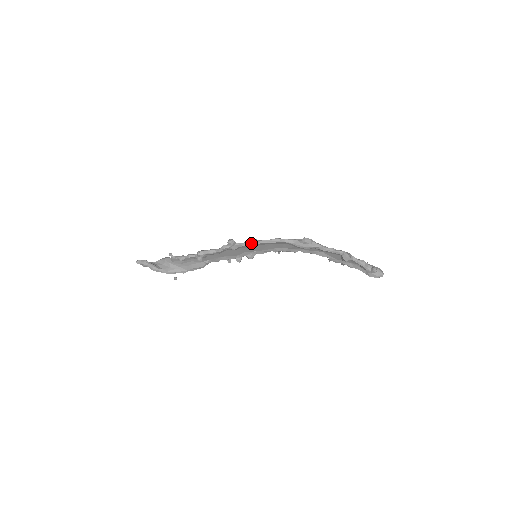
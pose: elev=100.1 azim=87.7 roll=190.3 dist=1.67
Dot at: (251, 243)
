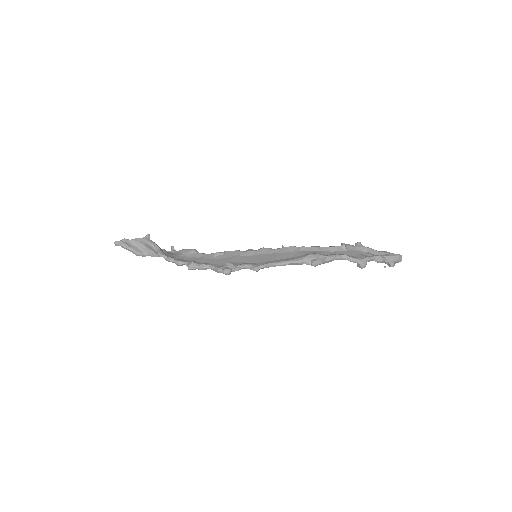
Dot at: (250, 269)
